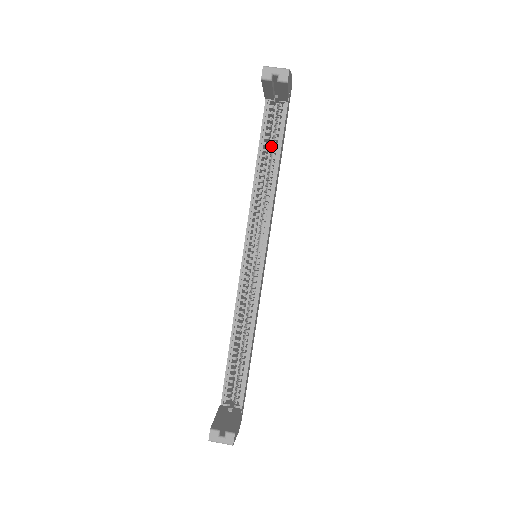
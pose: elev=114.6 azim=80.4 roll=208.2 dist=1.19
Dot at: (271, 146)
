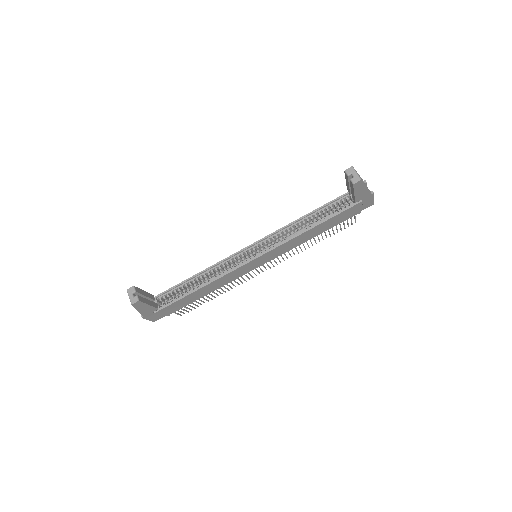
Dot at: occluded
